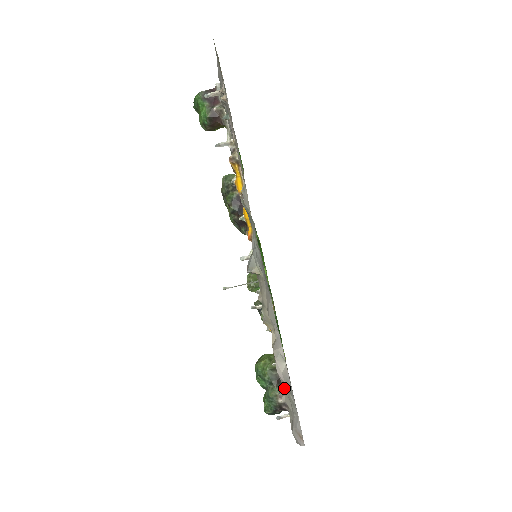
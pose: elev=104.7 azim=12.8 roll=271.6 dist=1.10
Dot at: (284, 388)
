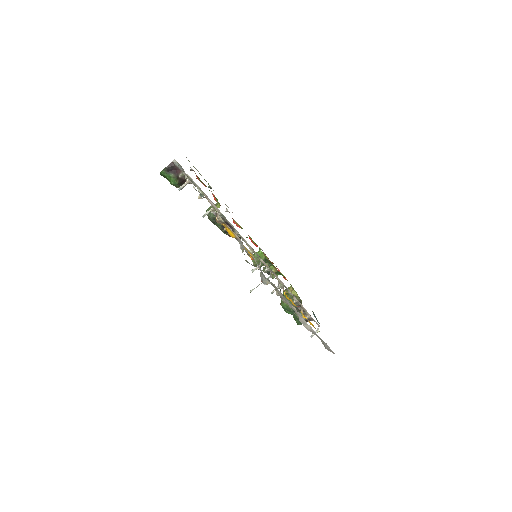
Dot at: occluded
